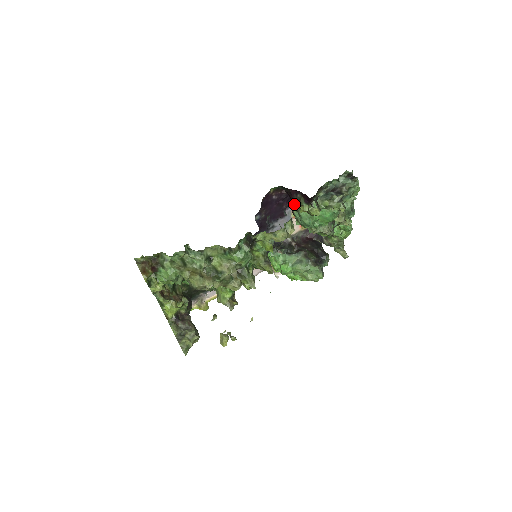
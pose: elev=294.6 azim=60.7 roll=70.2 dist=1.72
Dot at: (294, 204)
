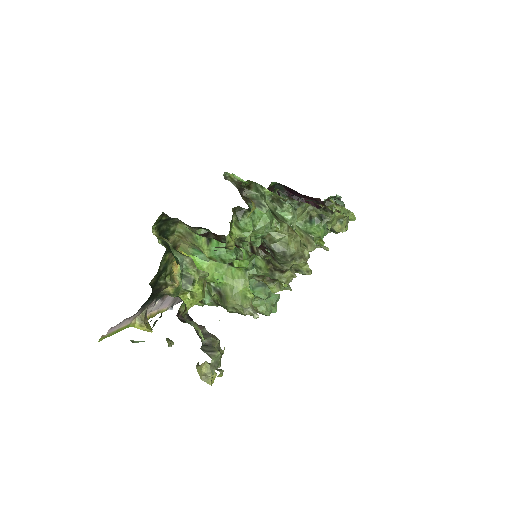
Dot at: (331, 201)
